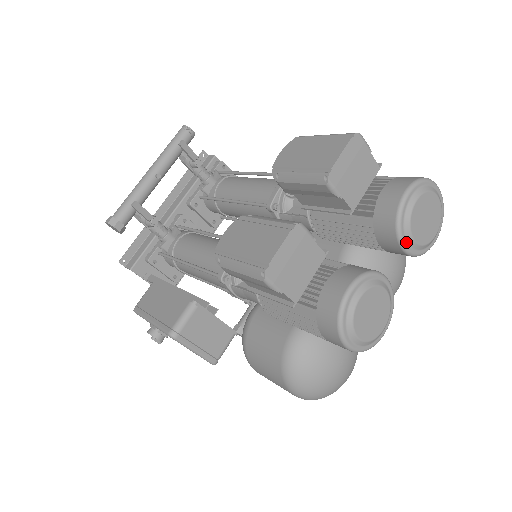
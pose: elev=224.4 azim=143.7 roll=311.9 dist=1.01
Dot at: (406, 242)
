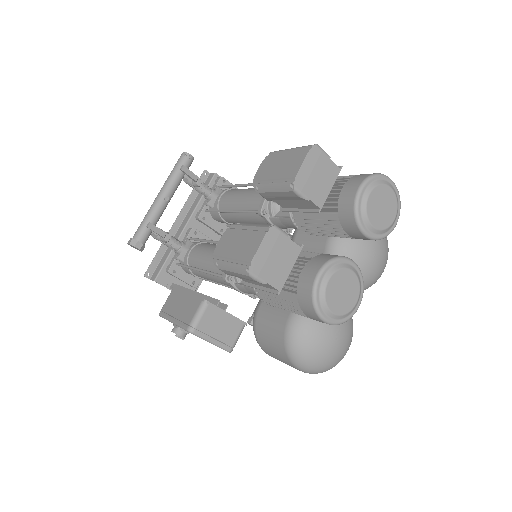
Dot at: (366, 229)
